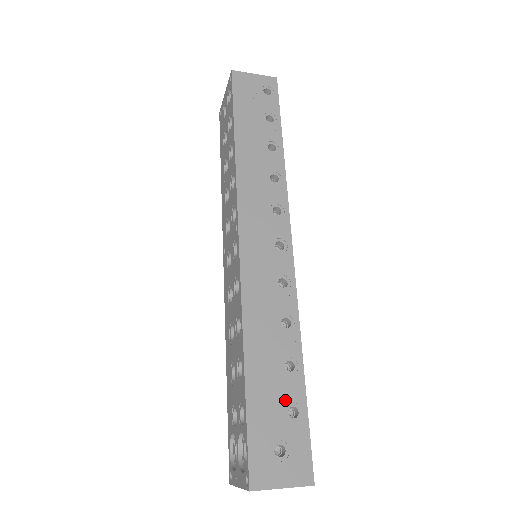
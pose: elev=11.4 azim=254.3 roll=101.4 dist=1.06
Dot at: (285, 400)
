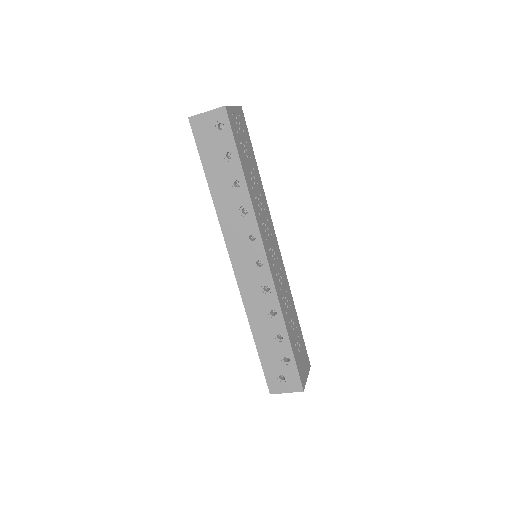
Dot at: (280, 354)
